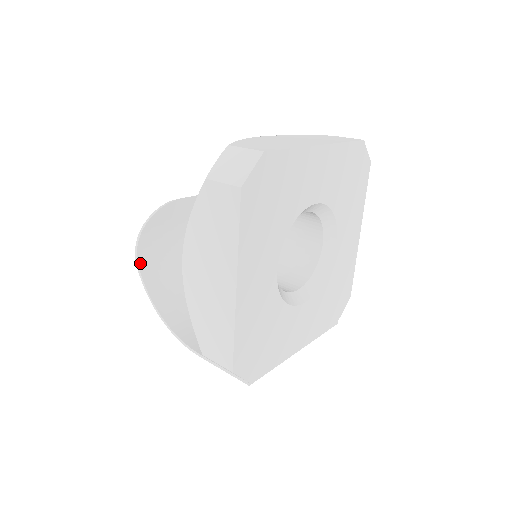
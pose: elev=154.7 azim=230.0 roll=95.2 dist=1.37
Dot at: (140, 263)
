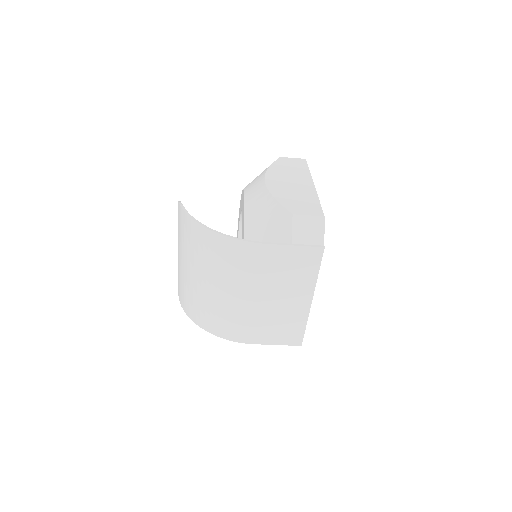
Dot at: occluded
